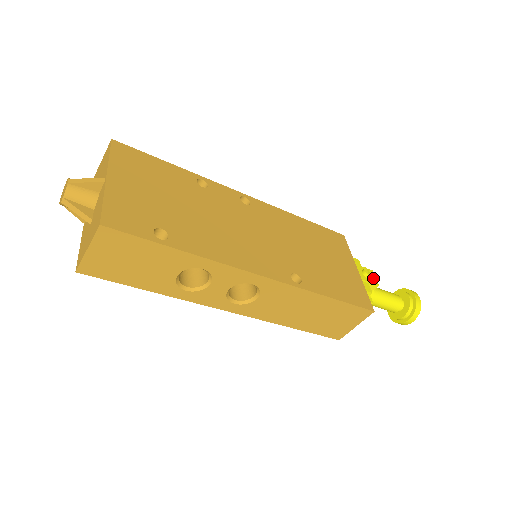
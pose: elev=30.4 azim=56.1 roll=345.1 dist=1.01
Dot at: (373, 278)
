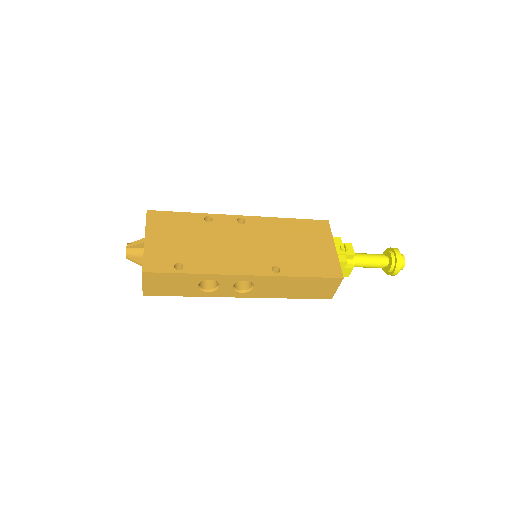
Dot at: (350, 250)
